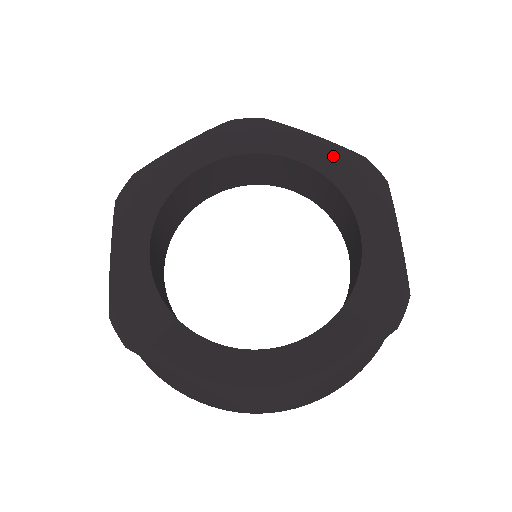
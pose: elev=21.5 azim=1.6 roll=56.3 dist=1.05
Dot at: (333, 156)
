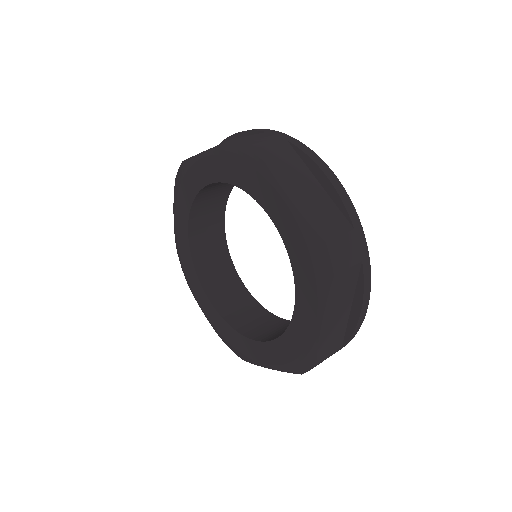
Dot at: (294, 228)
